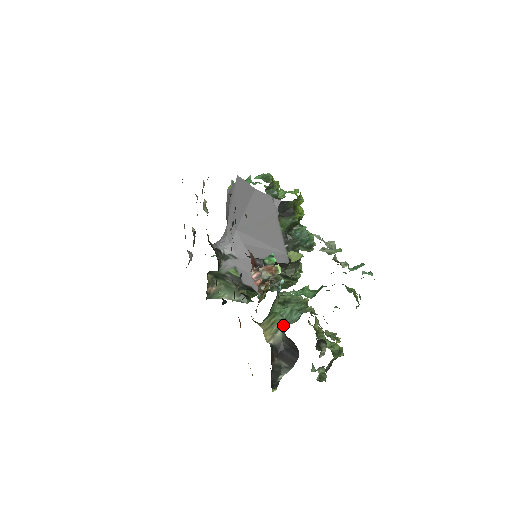
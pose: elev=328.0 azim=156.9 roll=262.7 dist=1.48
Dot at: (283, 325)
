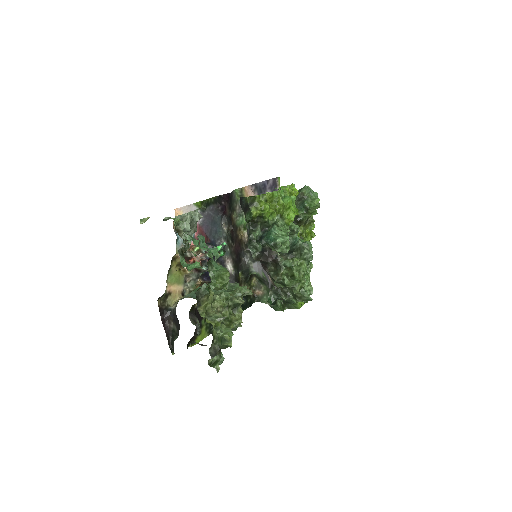
Dot at: occluded
